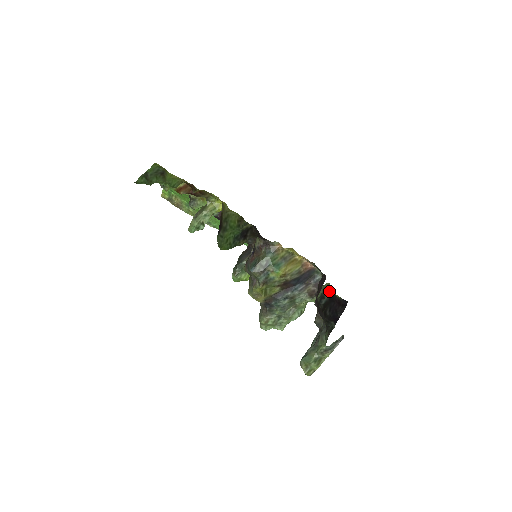
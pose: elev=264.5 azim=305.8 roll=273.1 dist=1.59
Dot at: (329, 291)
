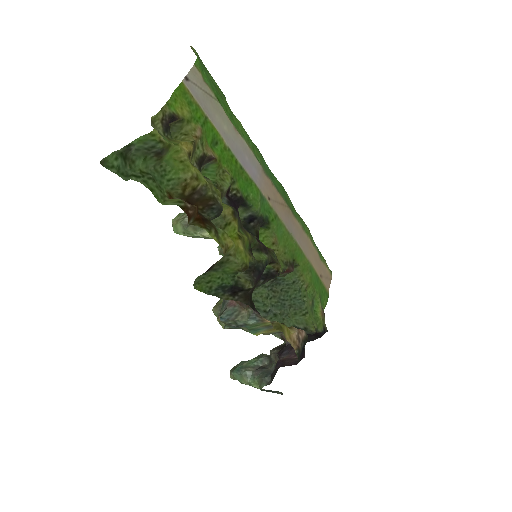
Dot at: (310, 332)
